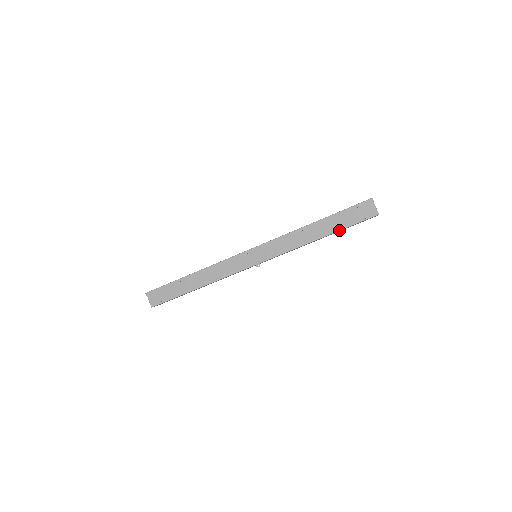
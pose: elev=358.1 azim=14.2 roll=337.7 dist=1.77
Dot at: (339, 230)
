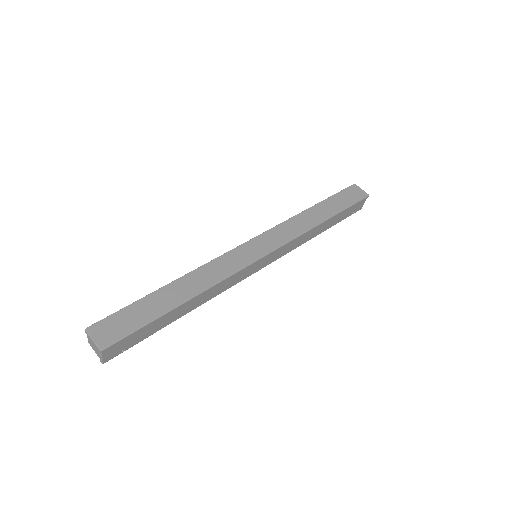
Dot at: occluded
